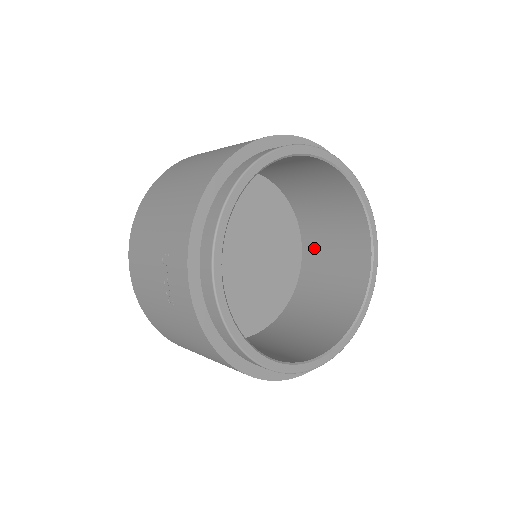
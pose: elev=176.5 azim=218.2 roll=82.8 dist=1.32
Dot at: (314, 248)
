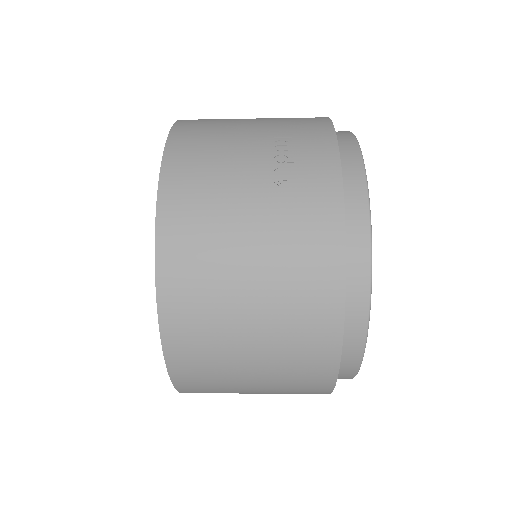
Dot at: occluded
